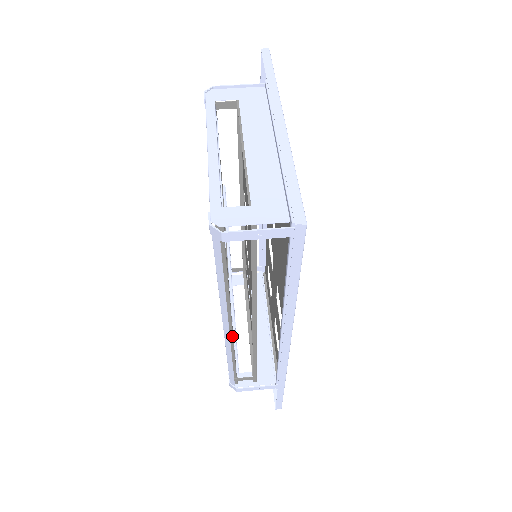
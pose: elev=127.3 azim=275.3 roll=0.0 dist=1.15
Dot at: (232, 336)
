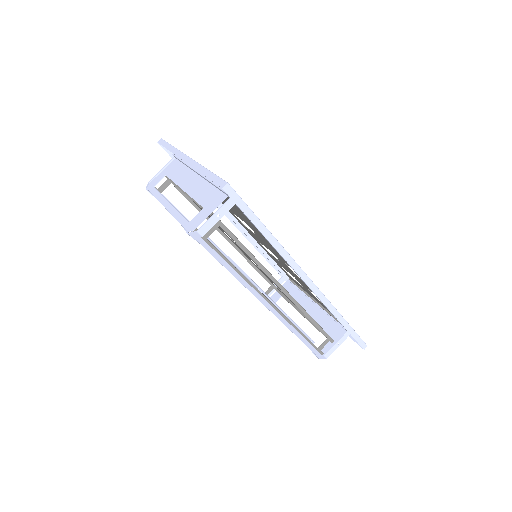
Dot at: (278, 311)
